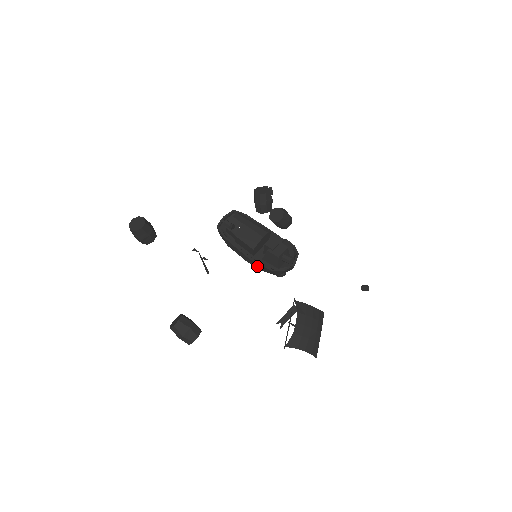
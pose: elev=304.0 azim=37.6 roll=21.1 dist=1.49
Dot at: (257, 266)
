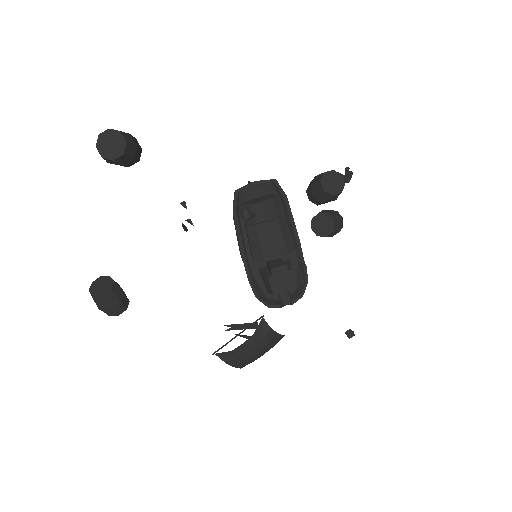
Dot at: (247, 271)
